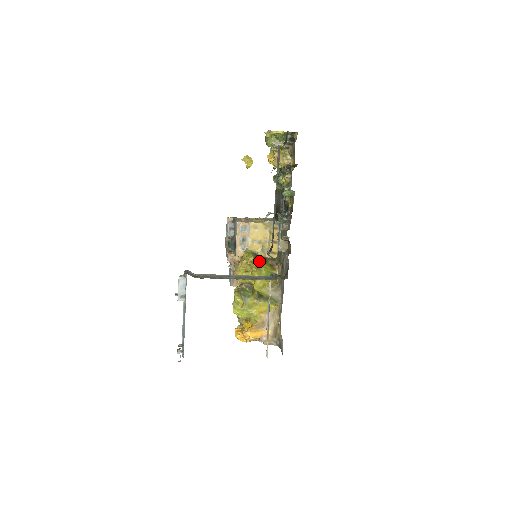
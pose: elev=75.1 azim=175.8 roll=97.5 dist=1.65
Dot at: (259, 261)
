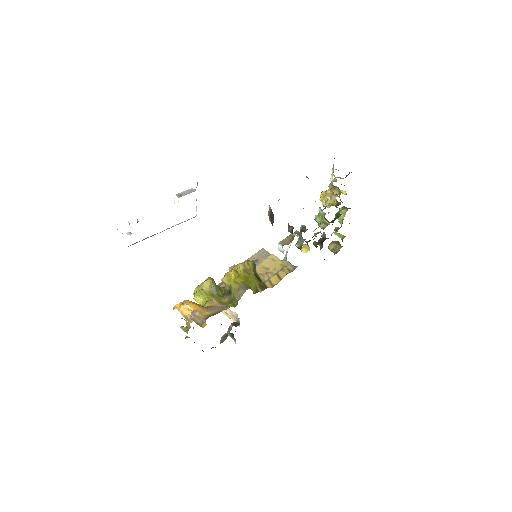
Dot at: (254, 272)
